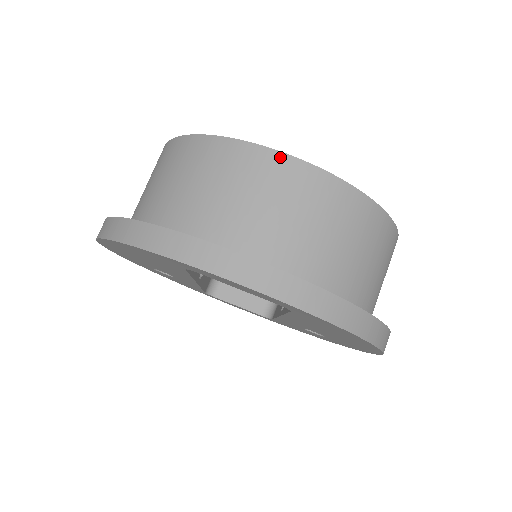
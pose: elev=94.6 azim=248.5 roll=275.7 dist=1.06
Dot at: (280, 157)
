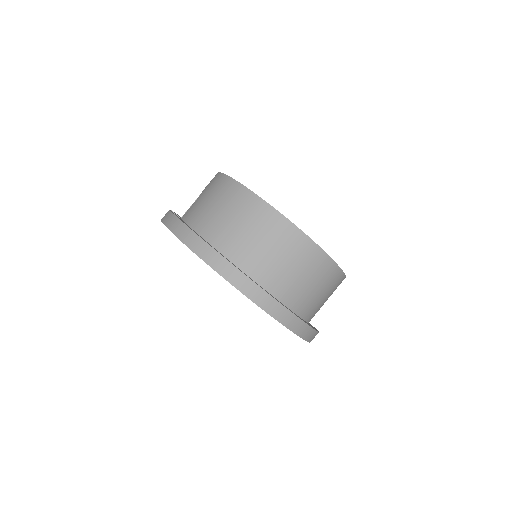
Dot at: (296, 230)
